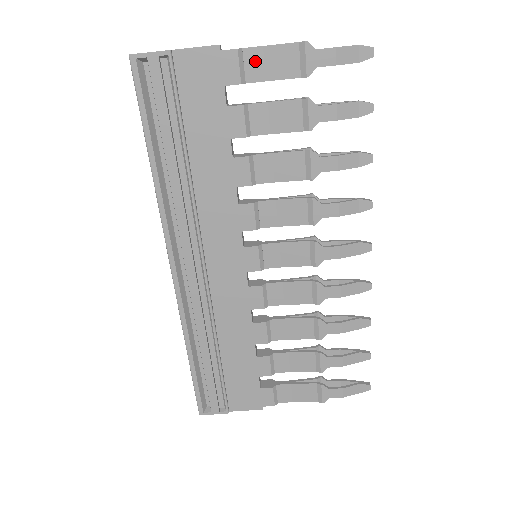
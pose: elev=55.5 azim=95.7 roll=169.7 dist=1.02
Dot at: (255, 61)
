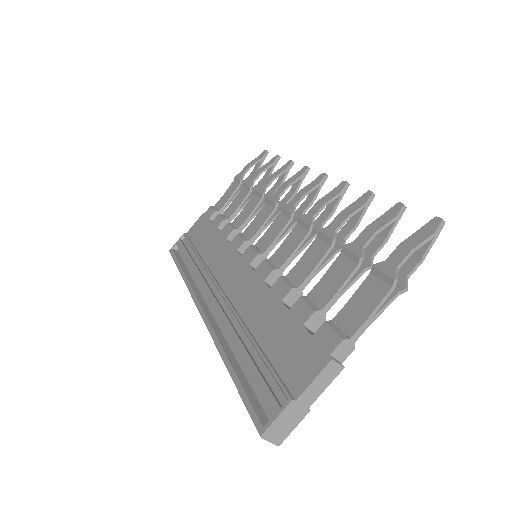
Dot at: (220, 203)
